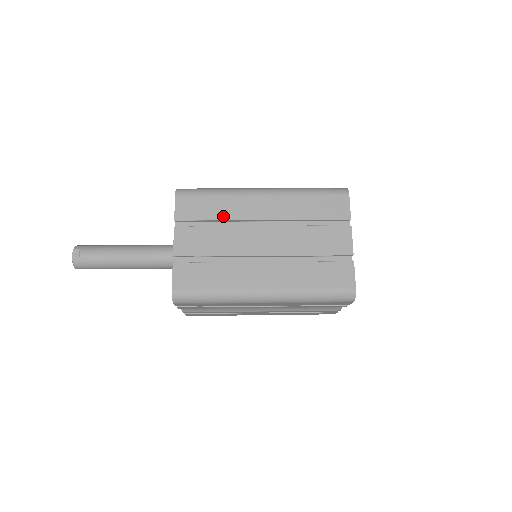
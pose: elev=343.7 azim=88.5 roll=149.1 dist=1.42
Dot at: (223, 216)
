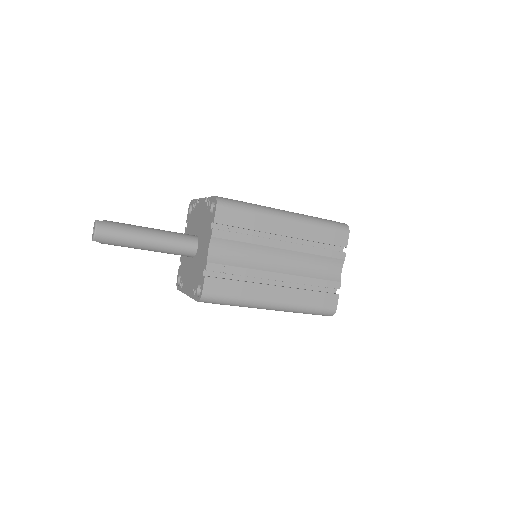
Dot at: occluded
